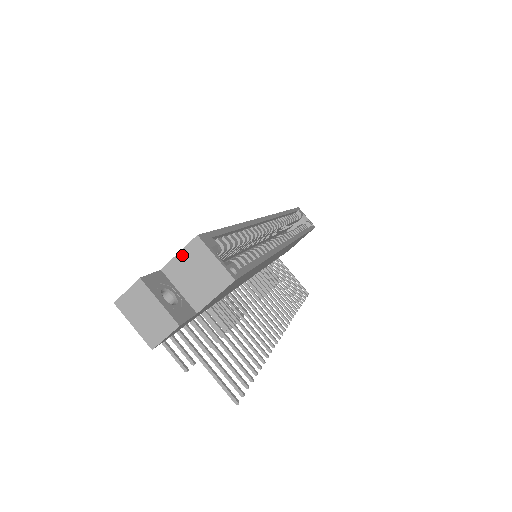
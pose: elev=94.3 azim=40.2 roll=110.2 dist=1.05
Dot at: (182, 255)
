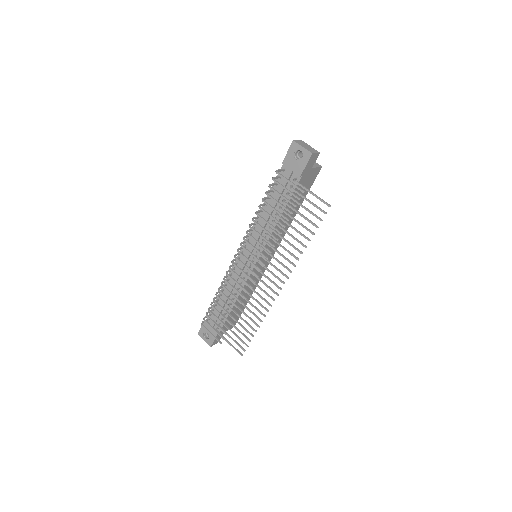
Dot at: occluded
